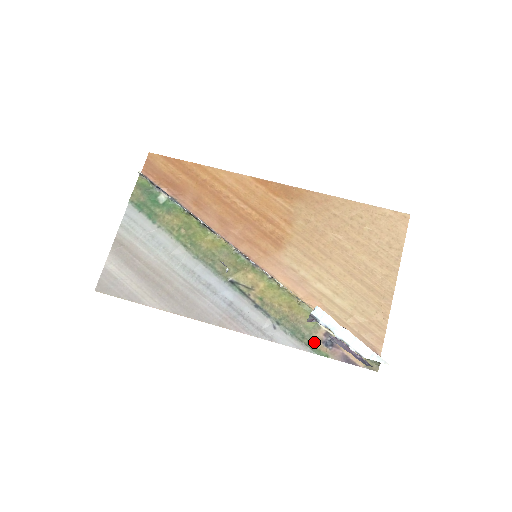
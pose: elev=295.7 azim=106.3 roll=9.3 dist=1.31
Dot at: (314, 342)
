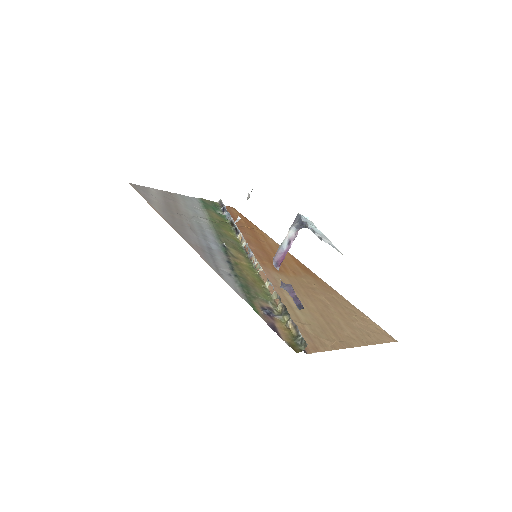
Dot at: (254, 301)
